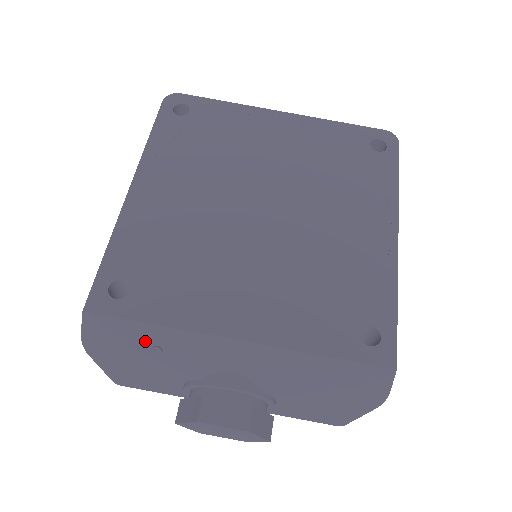
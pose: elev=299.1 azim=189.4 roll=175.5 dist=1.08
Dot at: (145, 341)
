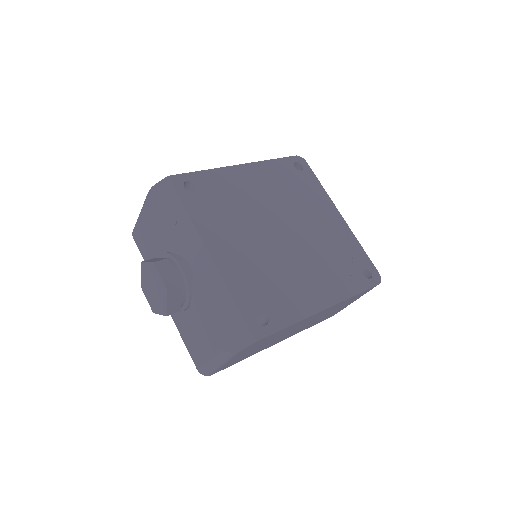
Dot at: (174, 213)
